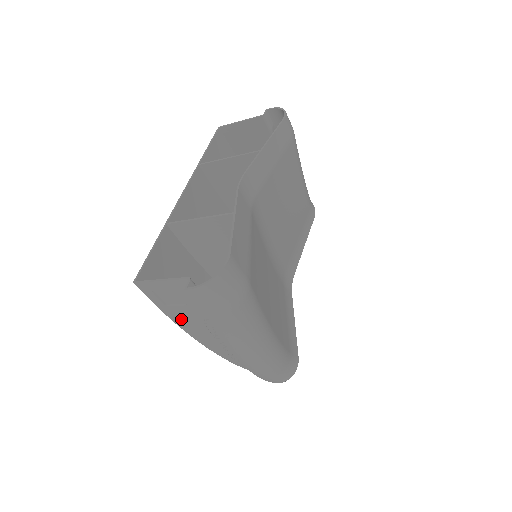
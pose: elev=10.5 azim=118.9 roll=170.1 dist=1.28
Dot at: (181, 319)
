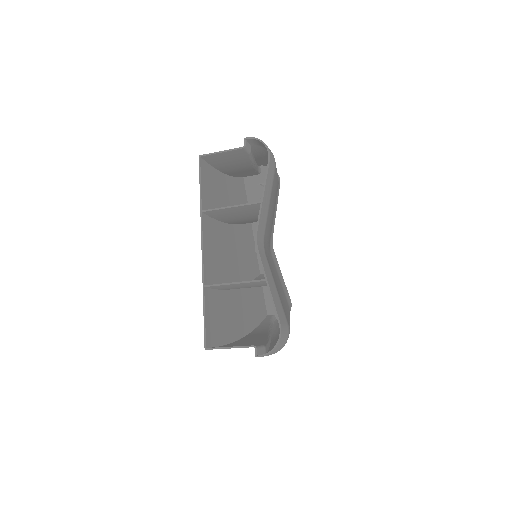
Dot at: occluded
